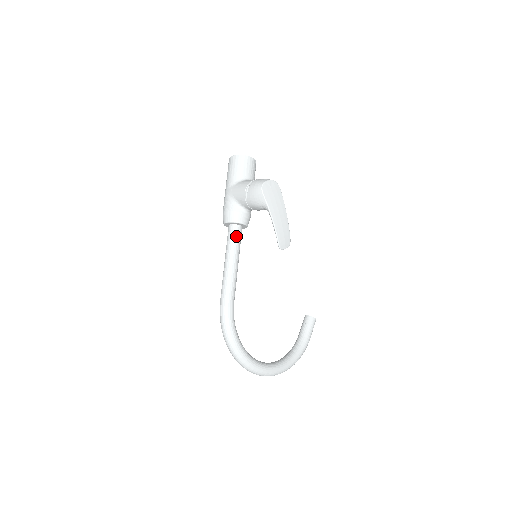
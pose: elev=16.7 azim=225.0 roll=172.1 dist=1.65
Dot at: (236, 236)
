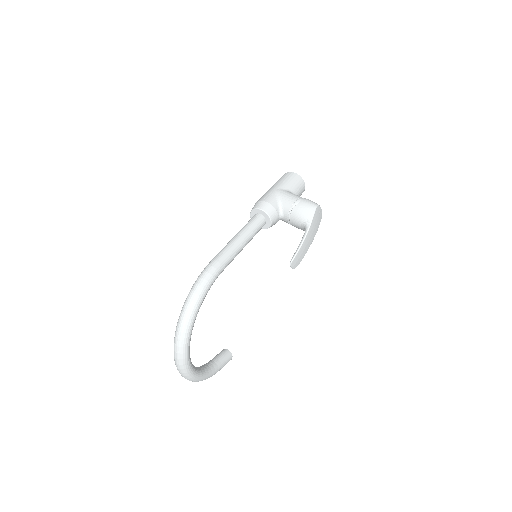
Dot at: (259, 225)
